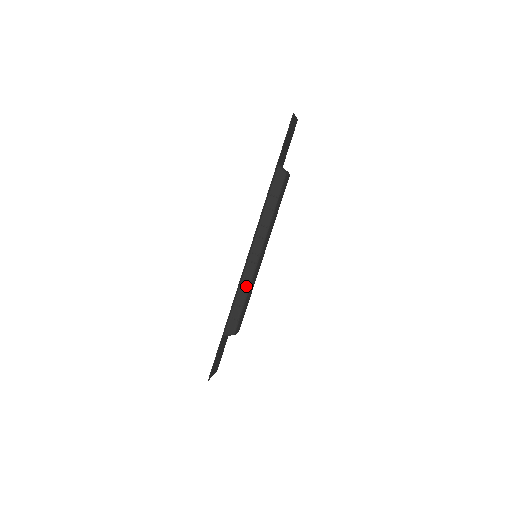
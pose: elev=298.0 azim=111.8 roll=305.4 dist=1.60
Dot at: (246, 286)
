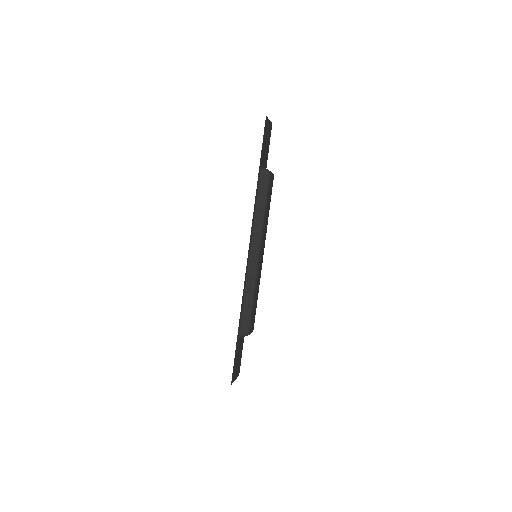
Dot at: (251, 286)
